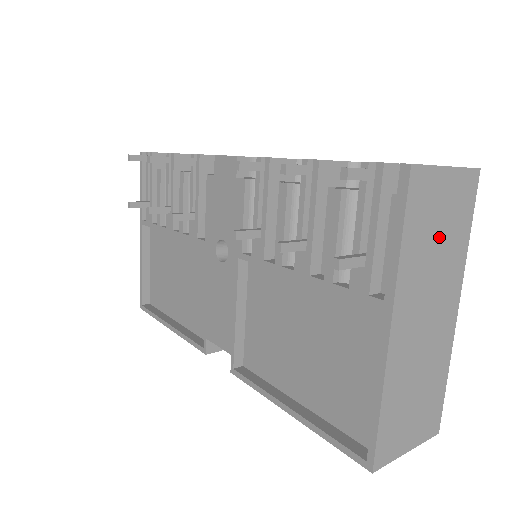
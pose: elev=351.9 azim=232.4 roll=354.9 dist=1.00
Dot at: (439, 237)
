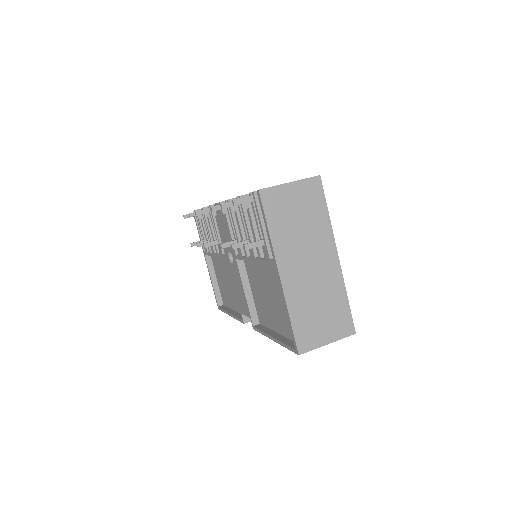
Dot at: (299, 219)
